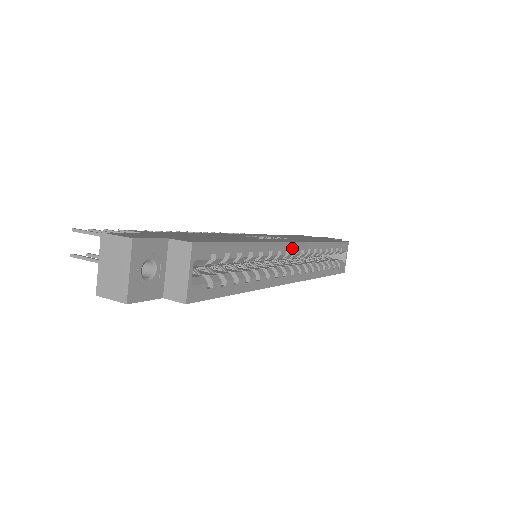
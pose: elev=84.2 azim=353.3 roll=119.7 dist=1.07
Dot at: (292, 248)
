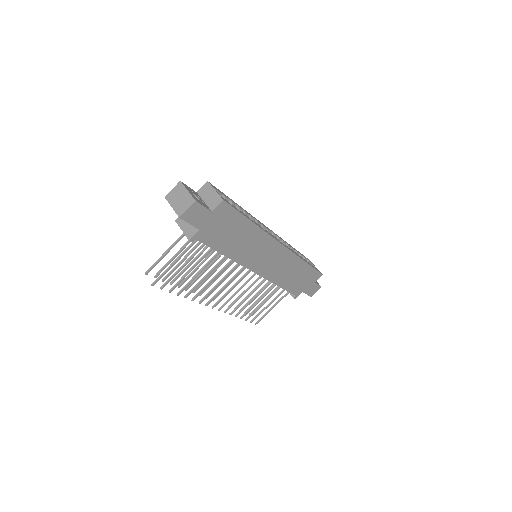
Dot at: (268, 229)
